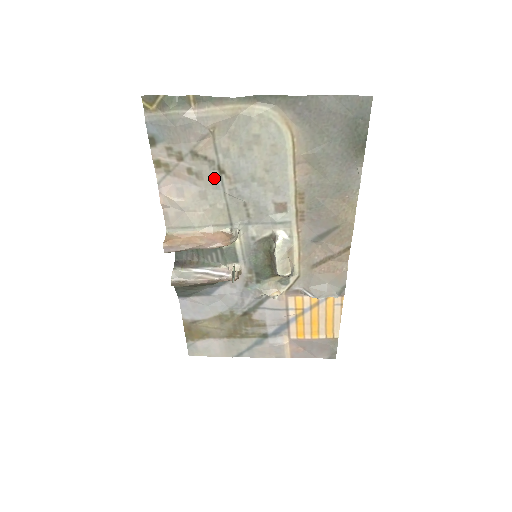
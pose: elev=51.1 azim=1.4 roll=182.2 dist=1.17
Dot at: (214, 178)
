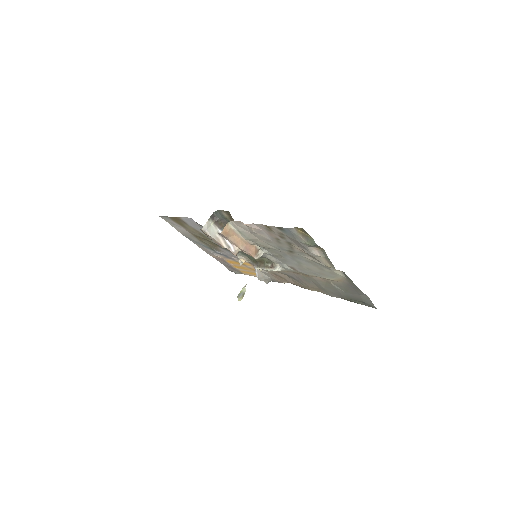
Dot at: (284, 248)
